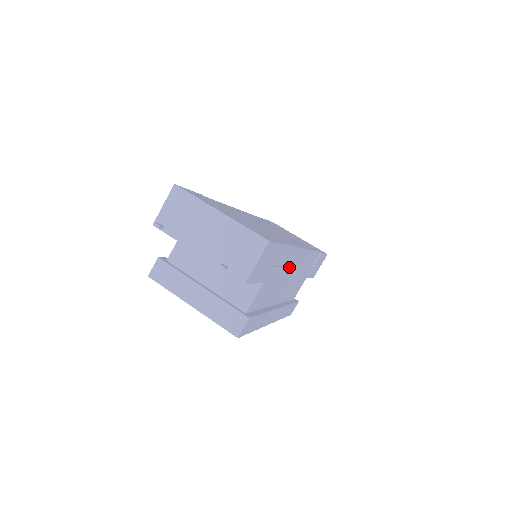
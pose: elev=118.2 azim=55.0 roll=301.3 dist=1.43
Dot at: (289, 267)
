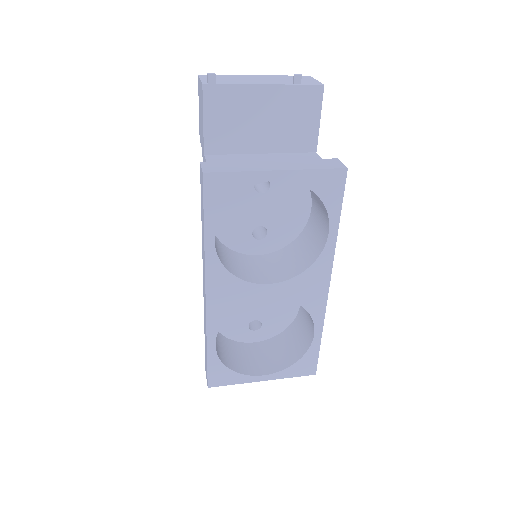
Dot at: occluded
